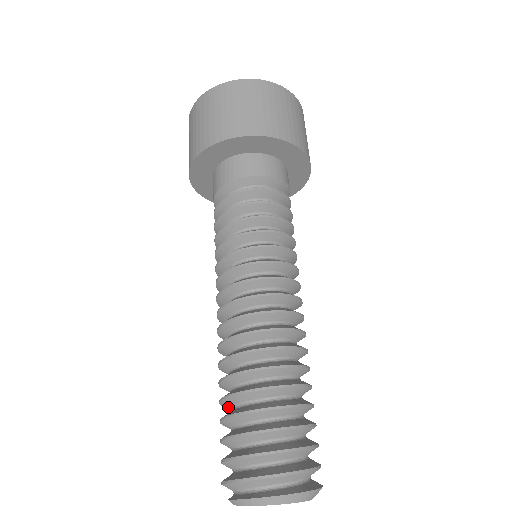
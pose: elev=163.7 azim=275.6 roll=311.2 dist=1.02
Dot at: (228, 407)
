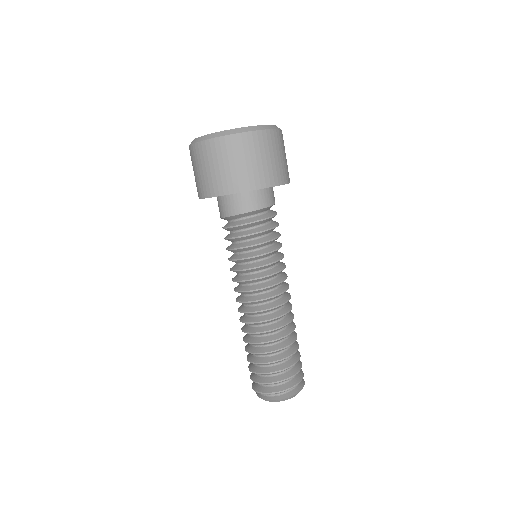
Dot at: occluded
